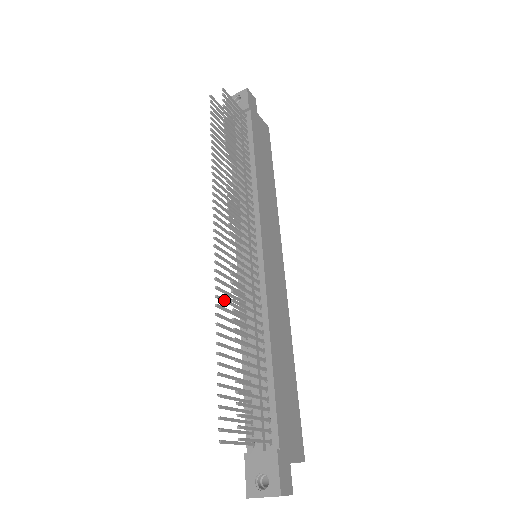
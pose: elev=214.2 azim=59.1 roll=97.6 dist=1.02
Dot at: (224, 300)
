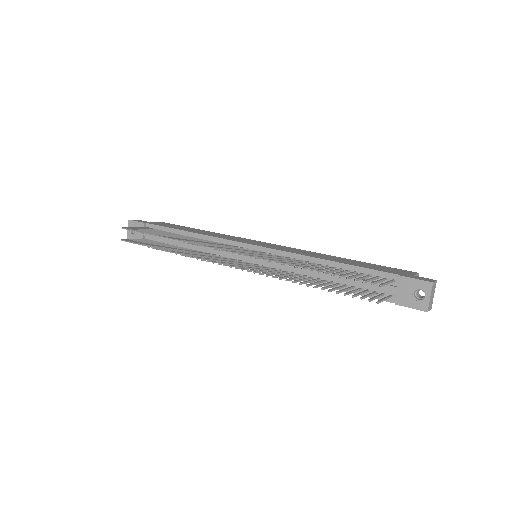
Dot at: (278, 276)
